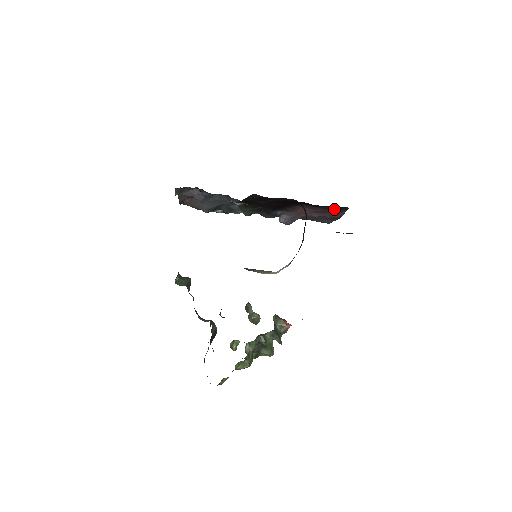
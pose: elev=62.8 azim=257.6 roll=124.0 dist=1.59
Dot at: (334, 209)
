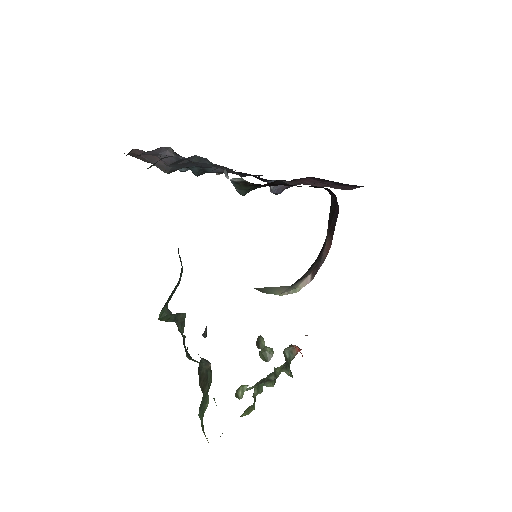
Dot at: (348, 184)
